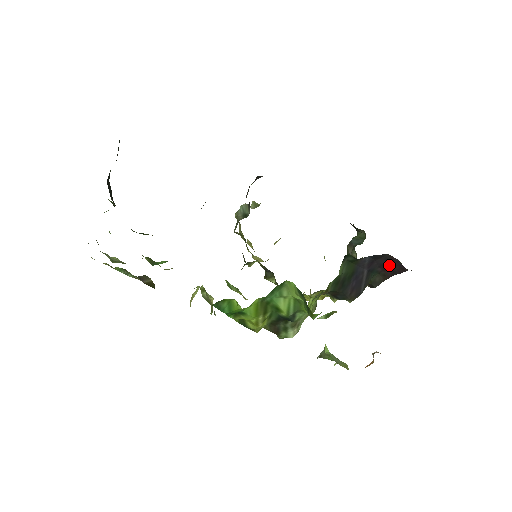
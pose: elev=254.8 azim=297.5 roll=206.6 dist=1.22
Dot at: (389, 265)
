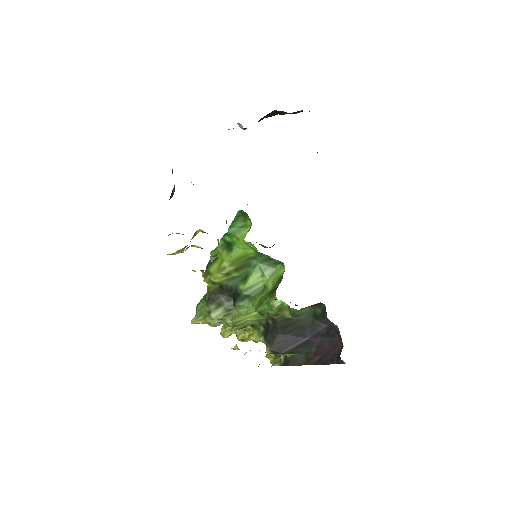
Dot at: (325, 351)
